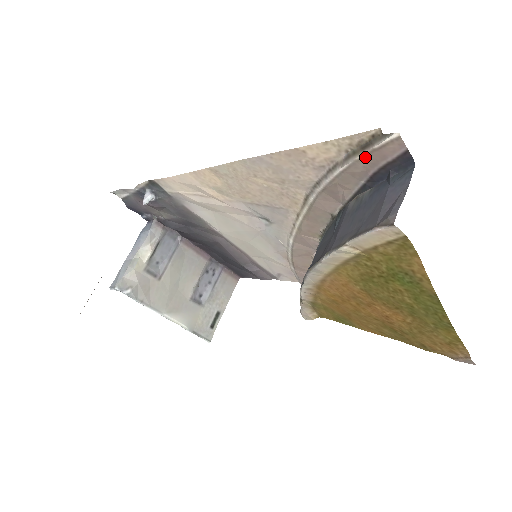
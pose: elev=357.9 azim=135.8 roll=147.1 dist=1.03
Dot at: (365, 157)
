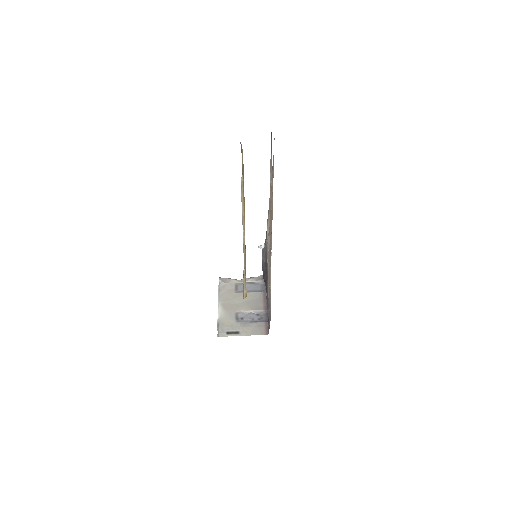
Dot at: (271, 151)
